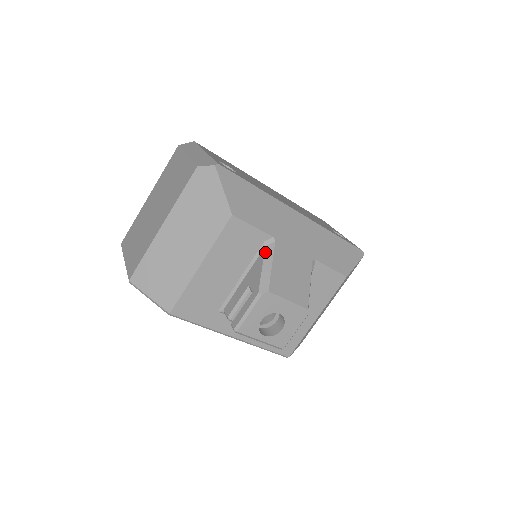
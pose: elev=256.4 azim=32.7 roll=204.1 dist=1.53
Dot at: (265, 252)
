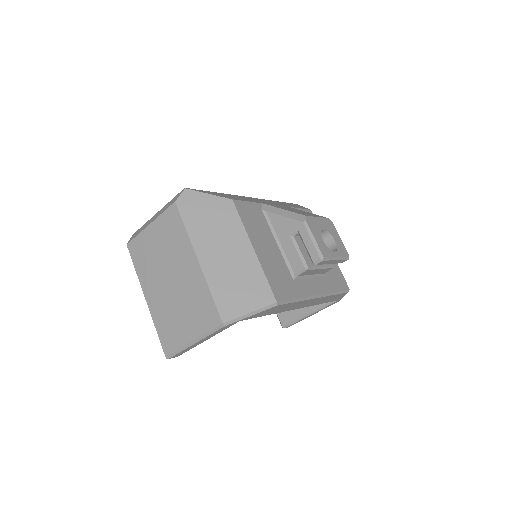
Dot at: (270, 212)
